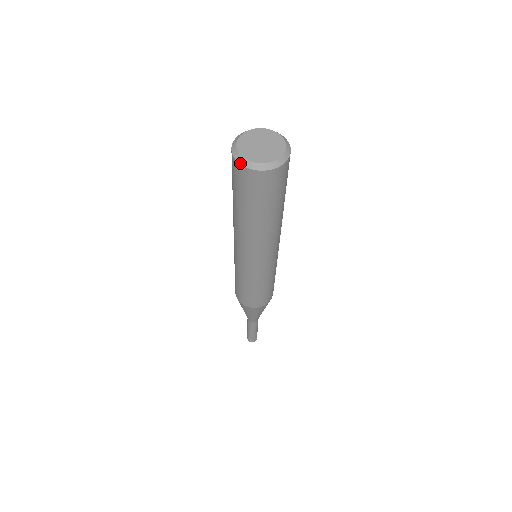
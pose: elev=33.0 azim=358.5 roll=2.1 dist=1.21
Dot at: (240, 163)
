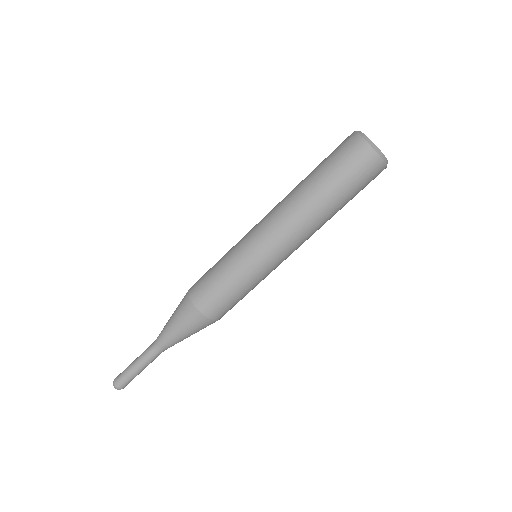
Dot at: (373, 147)
